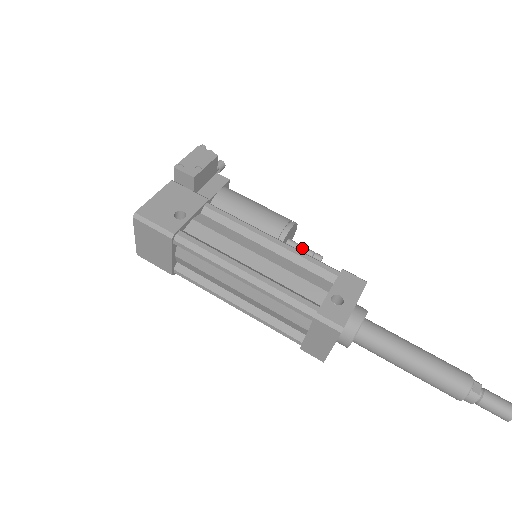
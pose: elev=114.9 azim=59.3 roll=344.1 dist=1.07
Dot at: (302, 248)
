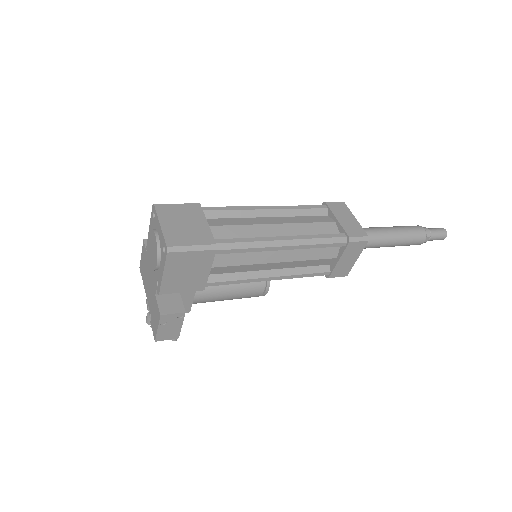
Dot at: occluded
